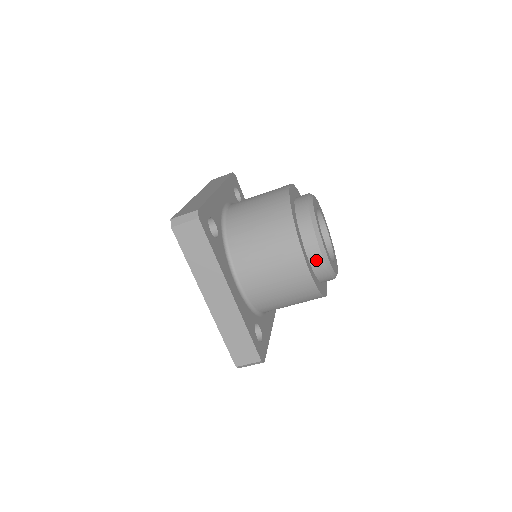
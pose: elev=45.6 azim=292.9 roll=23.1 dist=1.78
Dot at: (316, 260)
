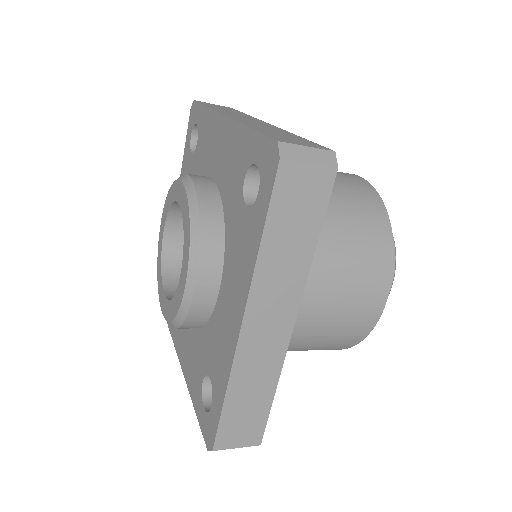
Dot at: occluded
